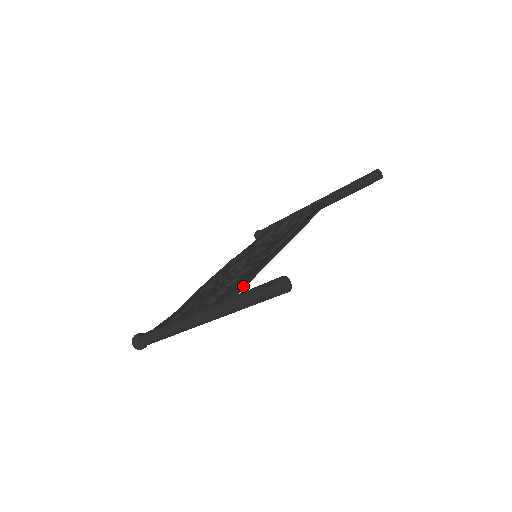
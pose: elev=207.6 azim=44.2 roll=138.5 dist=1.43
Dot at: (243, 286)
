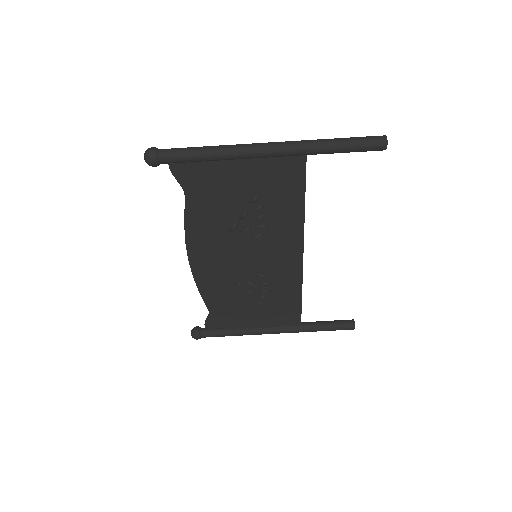
Dot at: occluded
